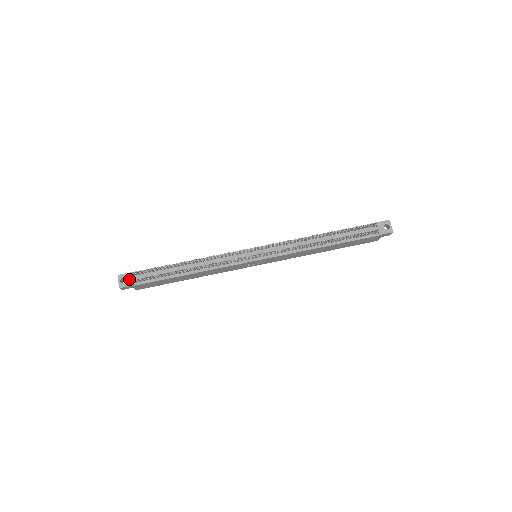
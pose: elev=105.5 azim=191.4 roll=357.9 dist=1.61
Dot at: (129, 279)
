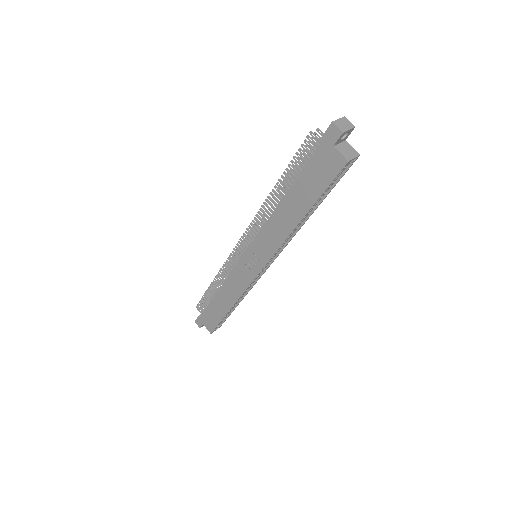
Dot at: occluded
